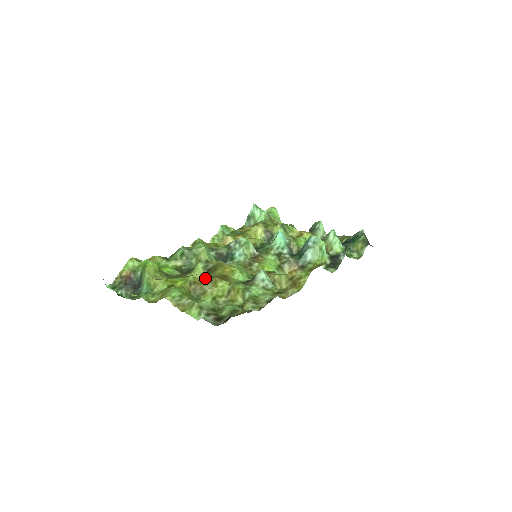
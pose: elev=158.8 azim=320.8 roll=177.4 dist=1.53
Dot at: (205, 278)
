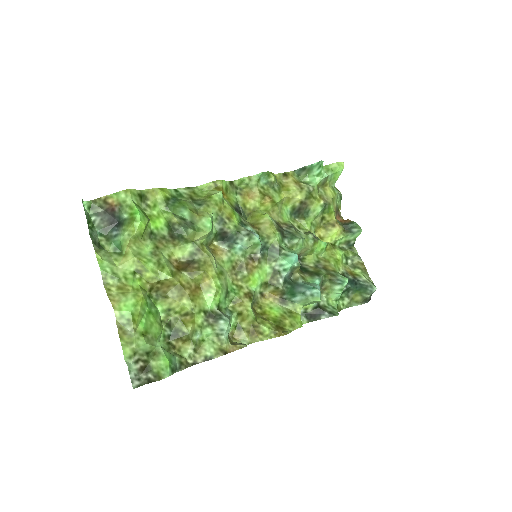
Dot at: (177, 283)
